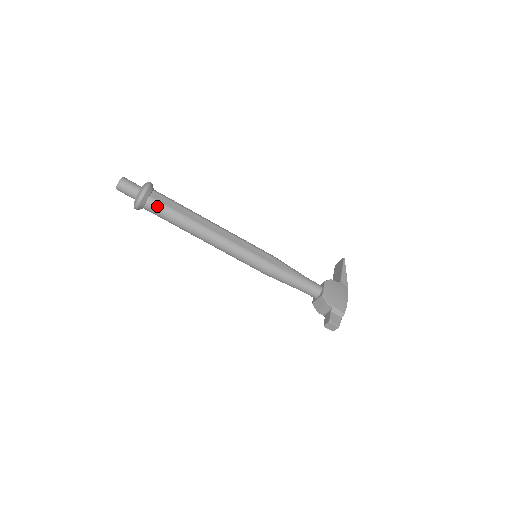
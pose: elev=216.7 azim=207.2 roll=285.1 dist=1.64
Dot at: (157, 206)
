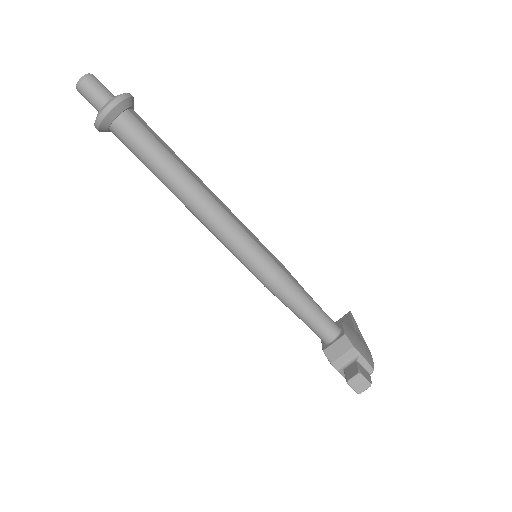
Dot at: (136, 126)
